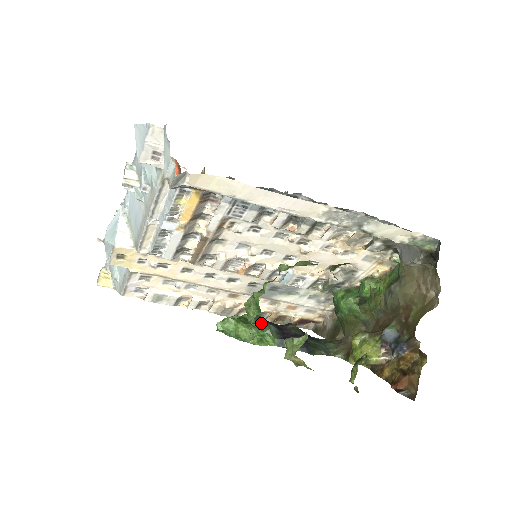
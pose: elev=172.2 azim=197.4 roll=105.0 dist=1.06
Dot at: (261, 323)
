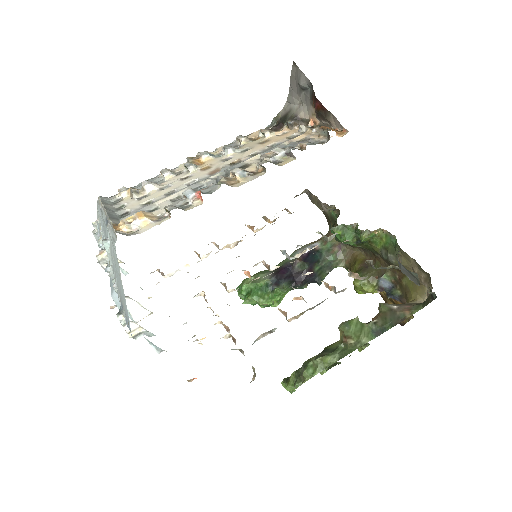
Dot at: (275, 287)
